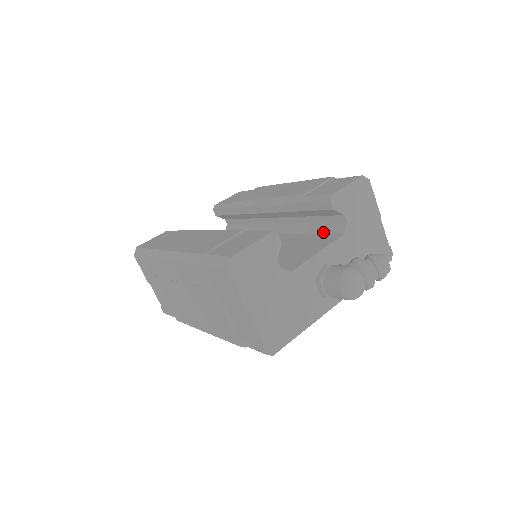
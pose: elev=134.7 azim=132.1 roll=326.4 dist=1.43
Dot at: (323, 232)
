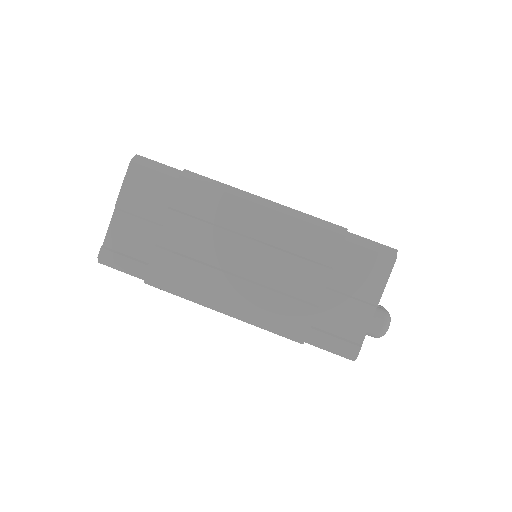
Dot at: occluded
